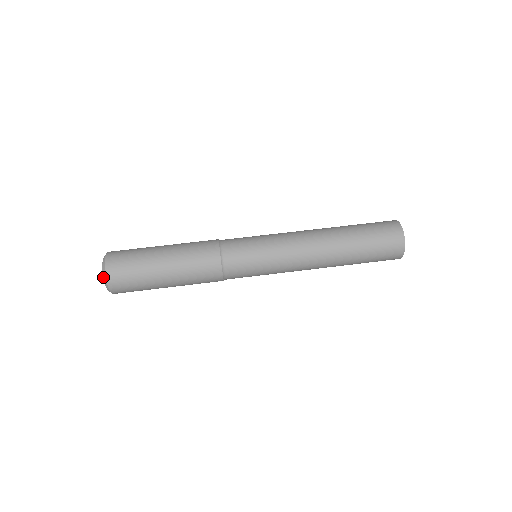
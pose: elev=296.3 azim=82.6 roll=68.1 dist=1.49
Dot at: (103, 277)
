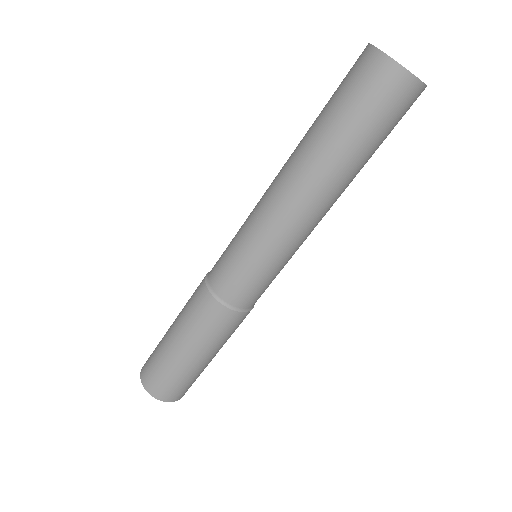
Dot at: occluded
